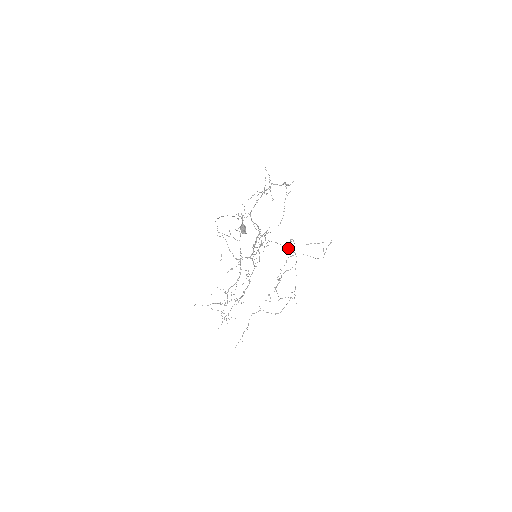
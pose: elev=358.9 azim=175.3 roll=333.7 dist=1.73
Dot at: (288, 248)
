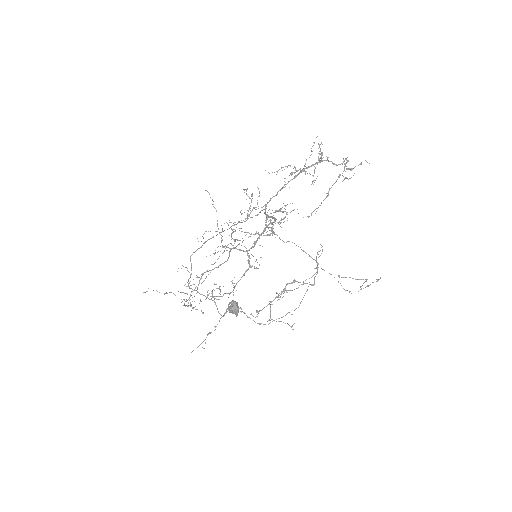
Dot at: (310, 256)
